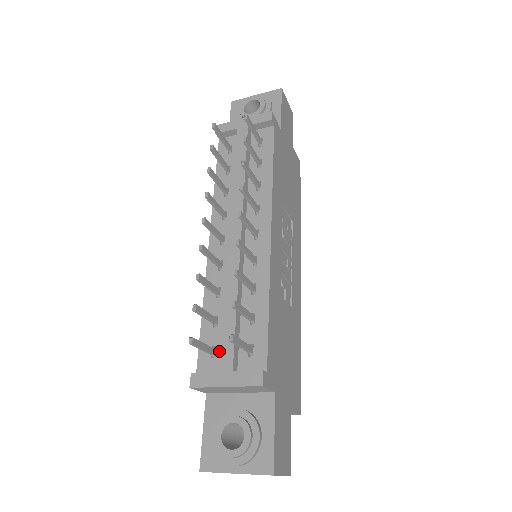
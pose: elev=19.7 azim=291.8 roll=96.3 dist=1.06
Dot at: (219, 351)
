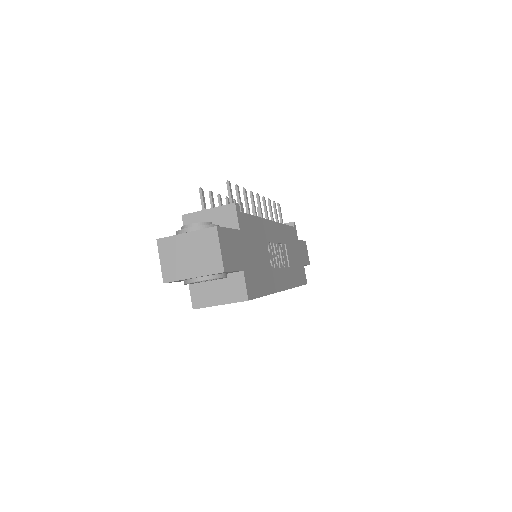
Dot at: occluded
